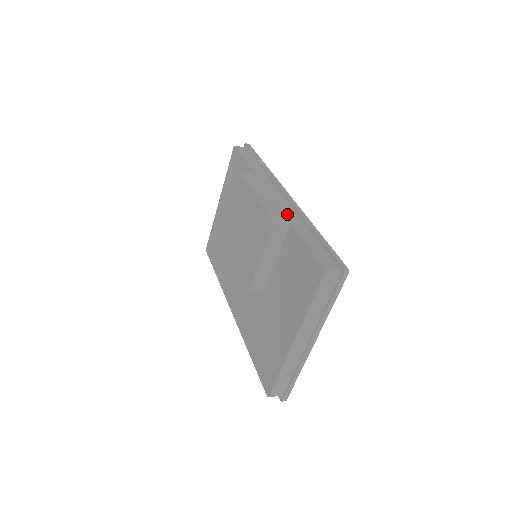
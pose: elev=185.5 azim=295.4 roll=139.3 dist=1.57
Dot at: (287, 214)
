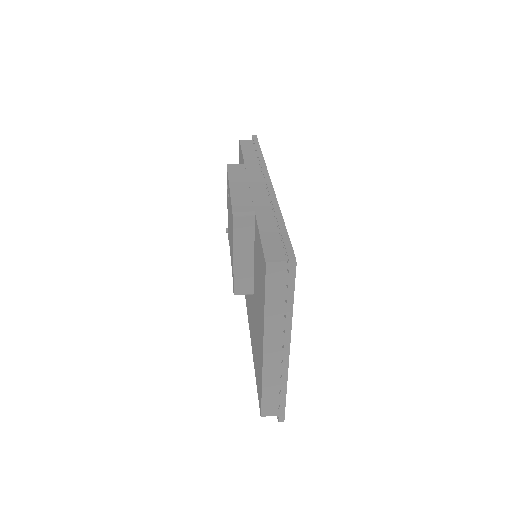
Dot at: (257, 203)
